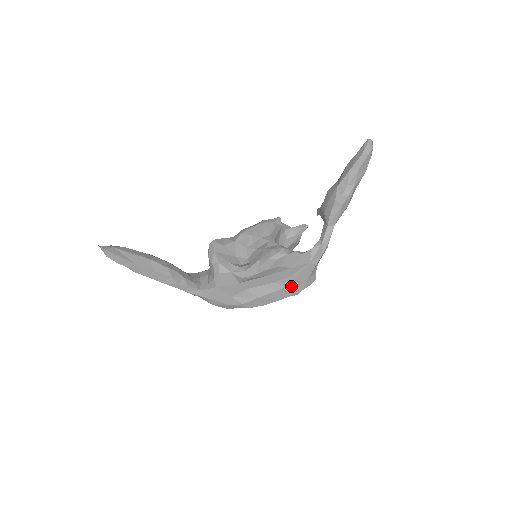
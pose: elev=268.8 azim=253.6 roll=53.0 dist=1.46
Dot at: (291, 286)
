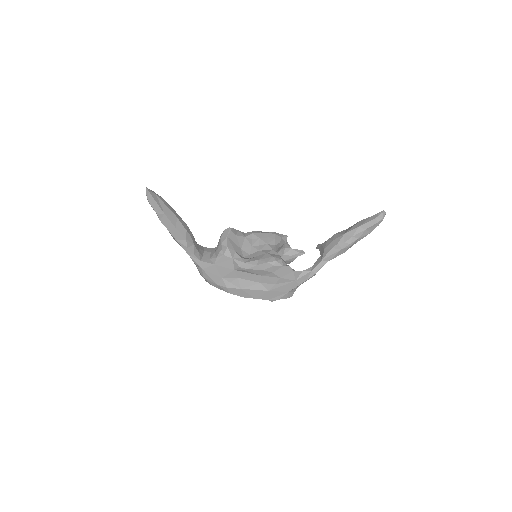
Dot at: (272, 292)
